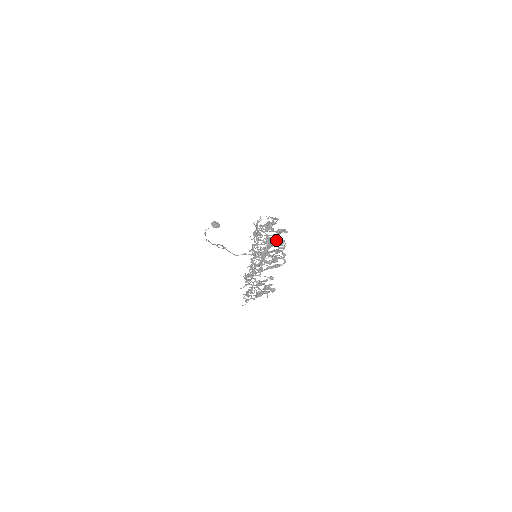
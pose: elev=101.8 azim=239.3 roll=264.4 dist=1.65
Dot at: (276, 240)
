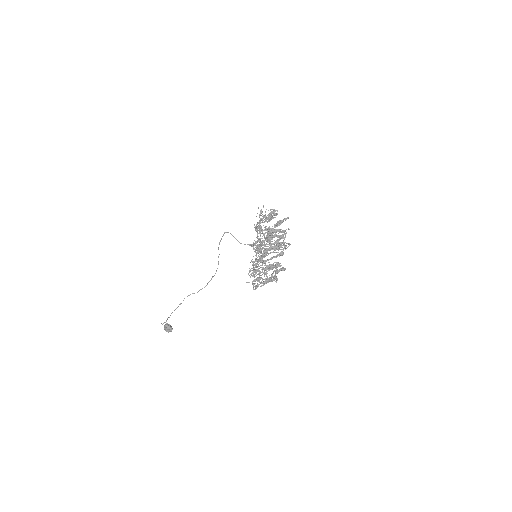
Dot at: occluded
